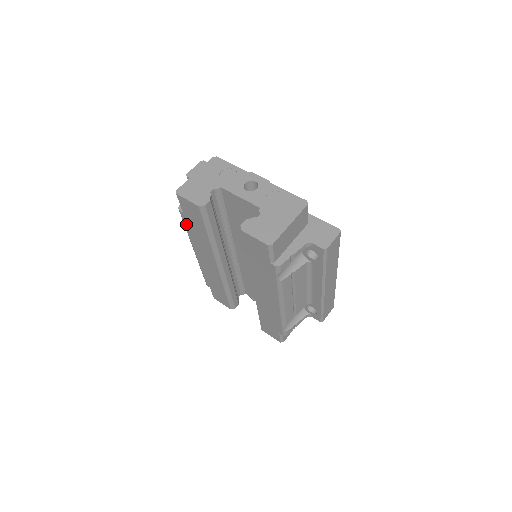
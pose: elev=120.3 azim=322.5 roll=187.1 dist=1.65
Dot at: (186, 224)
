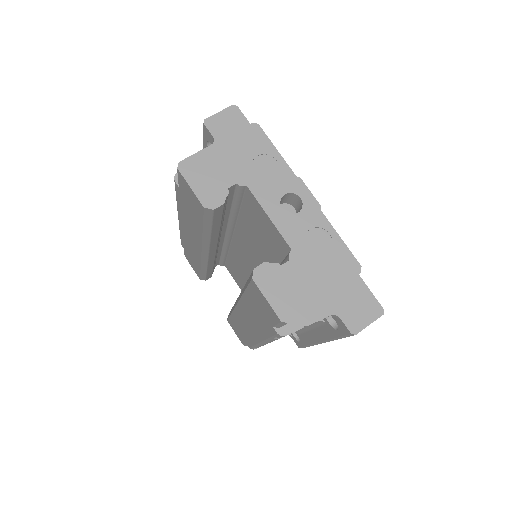
Dot at: (178, 196)
